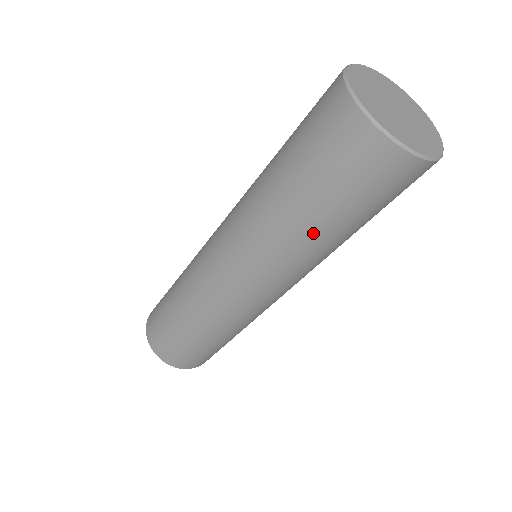
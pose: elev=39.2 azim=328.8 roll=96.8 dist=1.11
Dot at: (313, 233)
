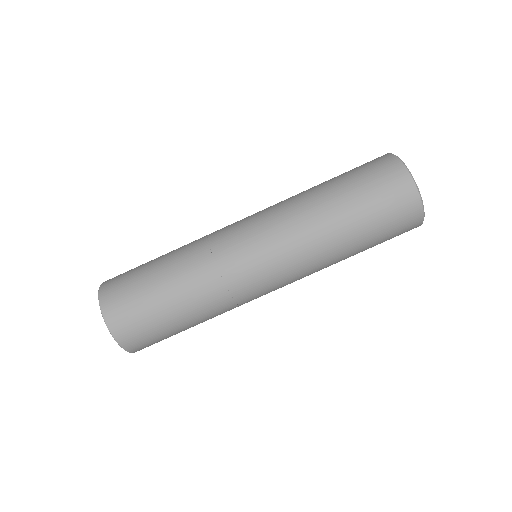
Dot at: (331, 214)
